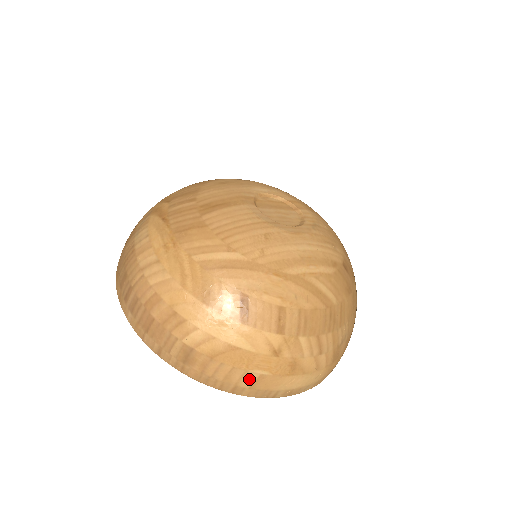
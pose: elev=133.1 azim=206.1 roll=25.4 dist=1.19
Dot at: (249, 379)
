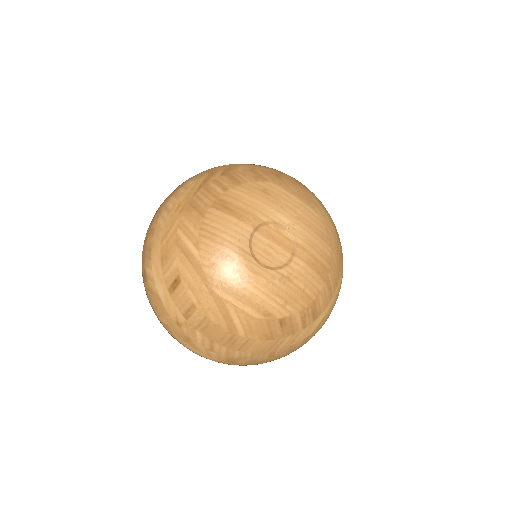
Dot at: (162, 320)
